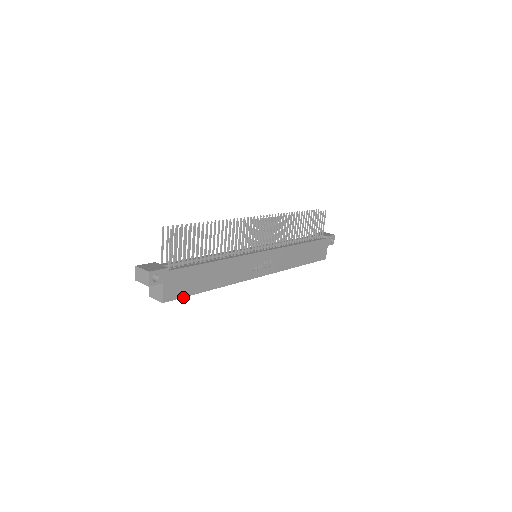
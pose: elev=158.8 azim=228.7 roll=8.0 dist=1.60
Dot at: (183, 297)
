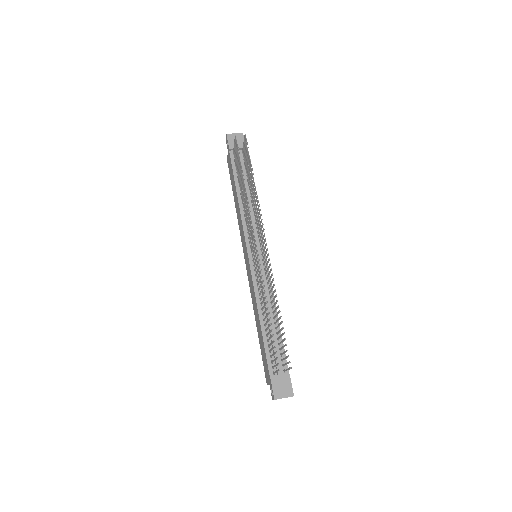
Dot at: occluded
